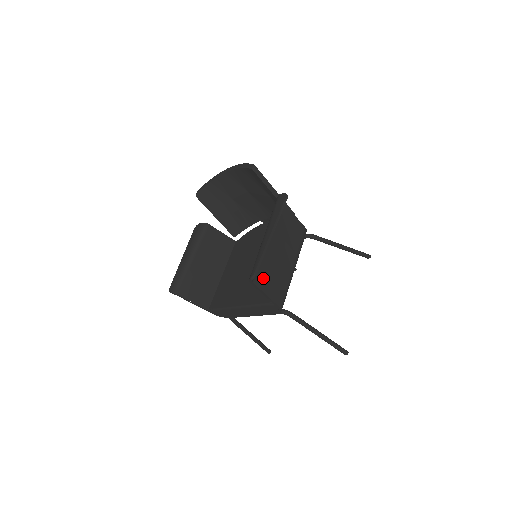
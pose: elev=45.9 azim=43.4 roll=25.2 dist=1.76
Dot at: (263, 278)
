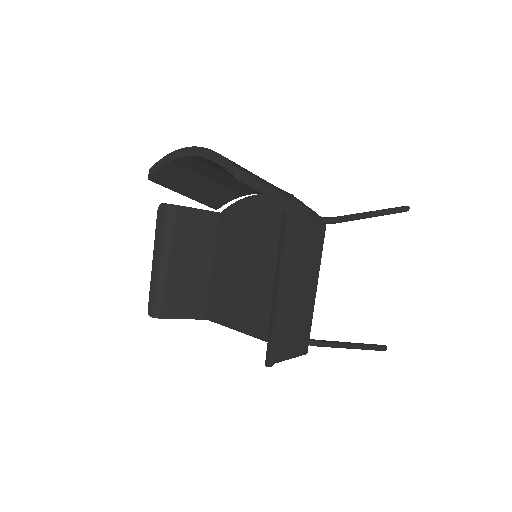
Dot at: (282, 345)
